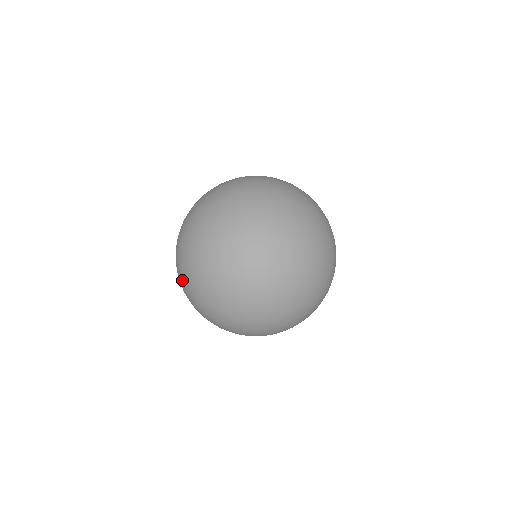
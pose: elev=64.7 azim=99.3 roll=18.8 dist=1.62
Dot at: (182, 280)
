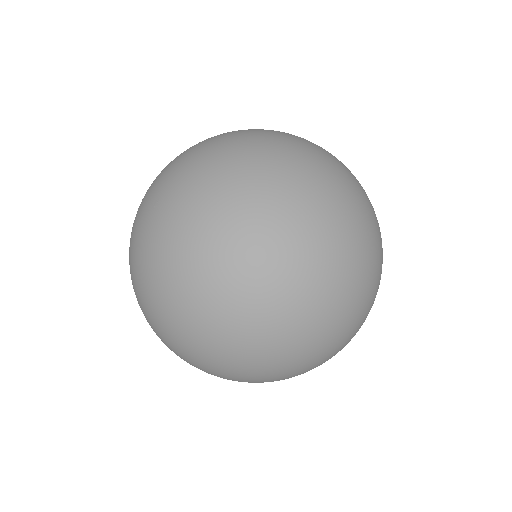
Dot at: (167, 277)
